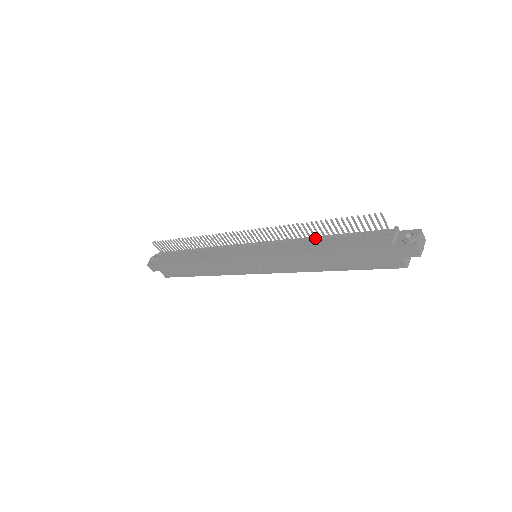
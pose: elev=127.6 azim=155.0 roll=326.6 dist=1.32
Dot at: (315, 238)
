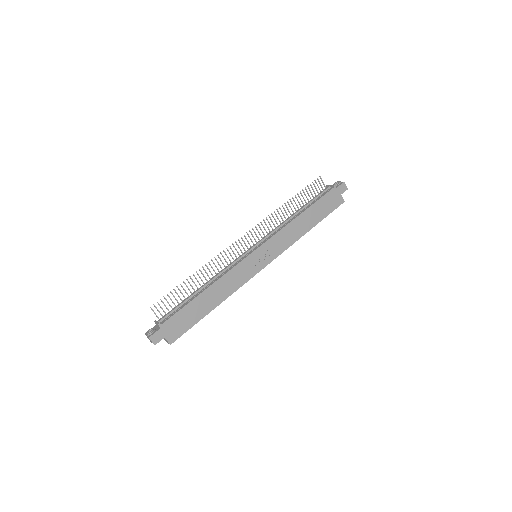
Dot at: (291, 215)
